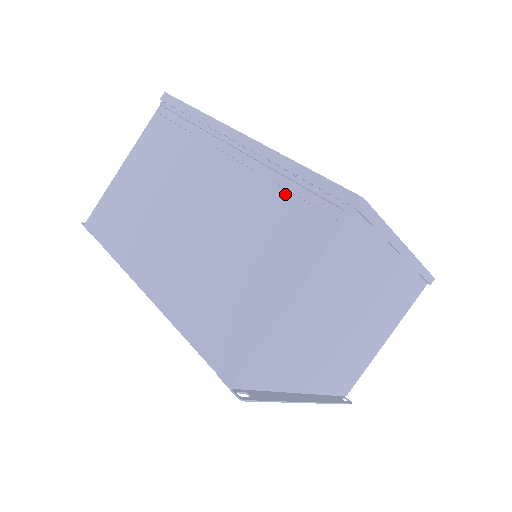
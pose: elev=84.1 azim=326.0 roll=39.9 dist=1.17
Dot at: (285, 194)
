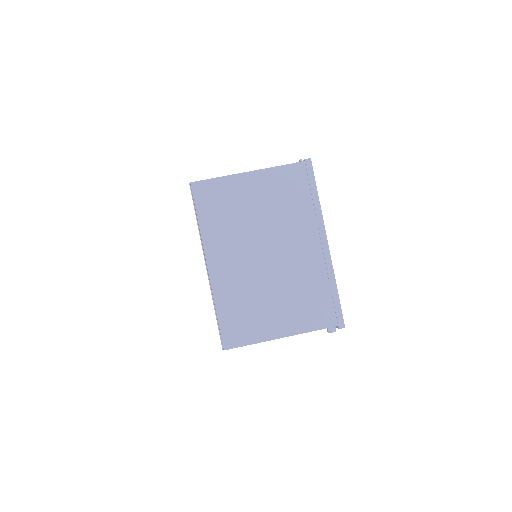
Dot at: occluded
